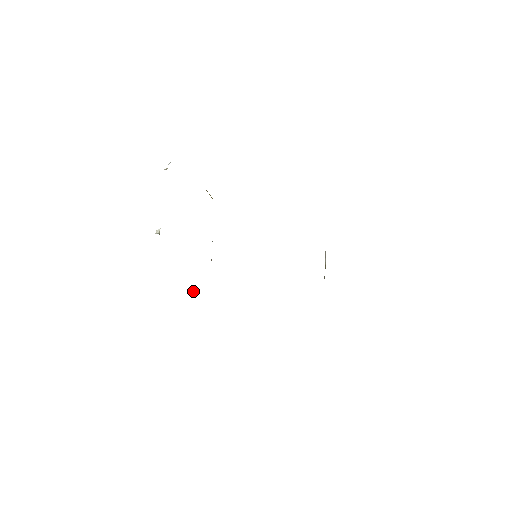
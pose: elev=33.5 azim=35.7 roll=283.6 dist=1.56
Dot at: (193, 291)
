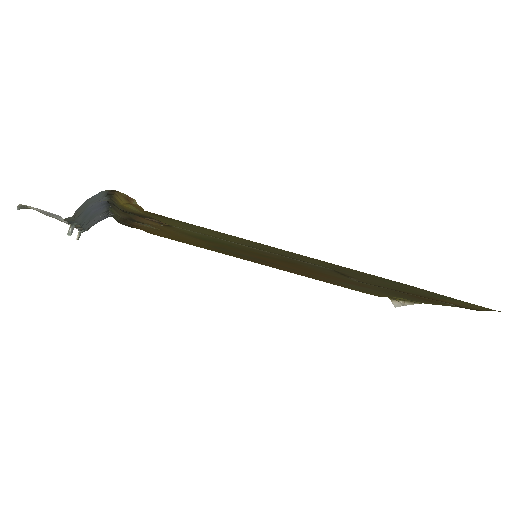
Dot at: (134, 203)
